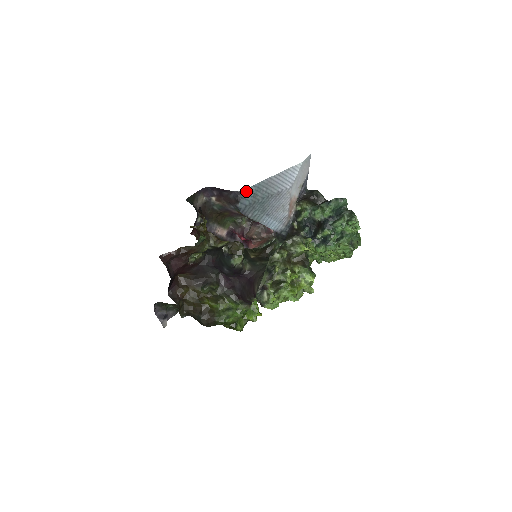
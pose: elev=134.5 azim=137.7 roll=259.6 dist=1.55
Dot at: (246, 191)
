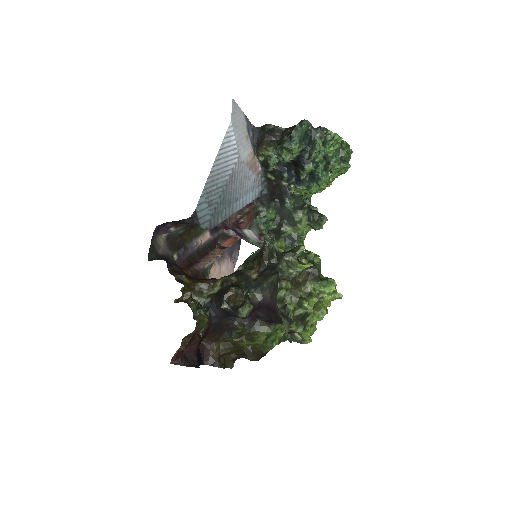
Dot at: (198, 209)
